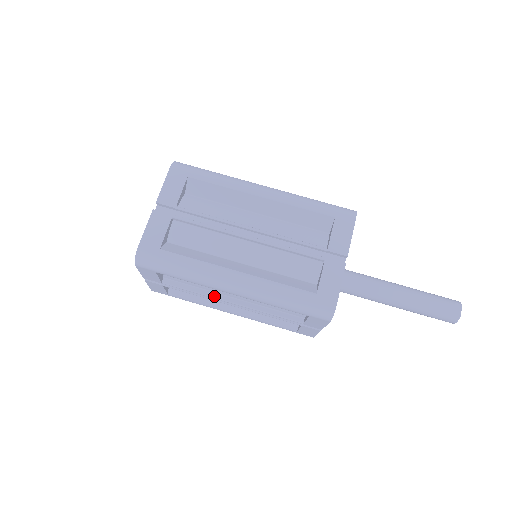
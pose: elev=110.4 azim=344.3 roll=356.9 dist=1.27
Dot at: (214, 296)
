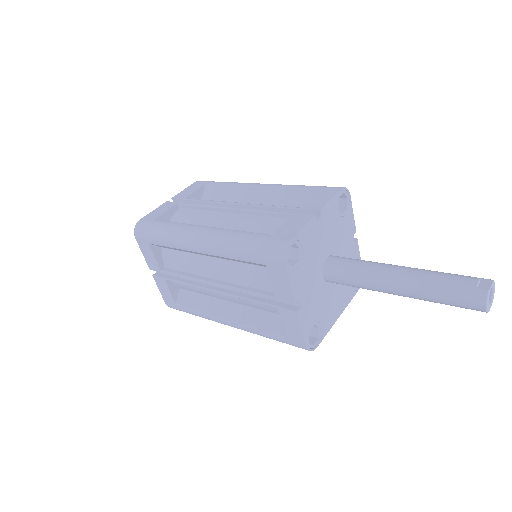
Dot at: (199, 278)
